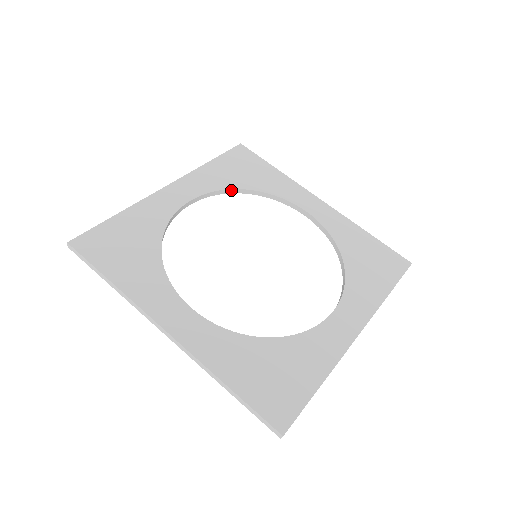
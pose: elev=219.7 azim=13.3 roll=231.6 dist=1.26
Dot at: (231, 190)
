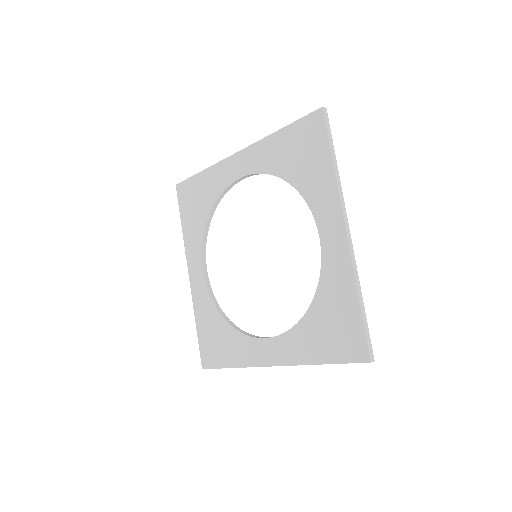
Dot at: (206, 228)
